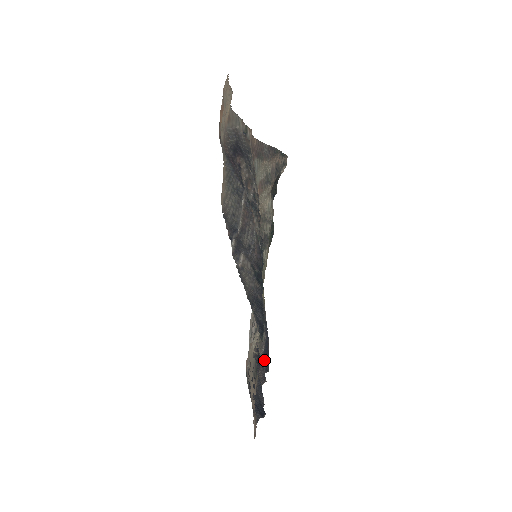
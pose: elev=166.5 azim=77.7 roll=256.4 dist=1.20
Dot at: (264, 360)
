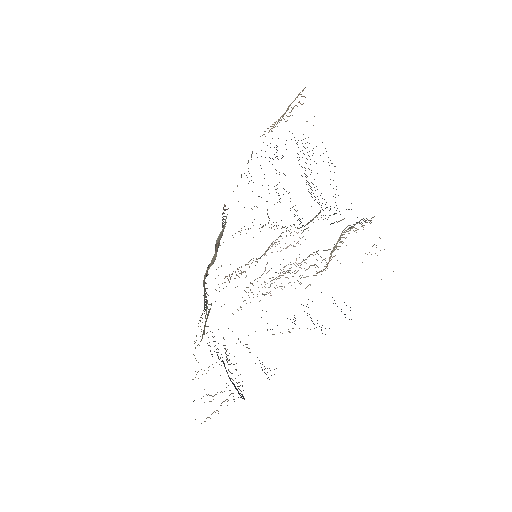
Dot at: occluded
